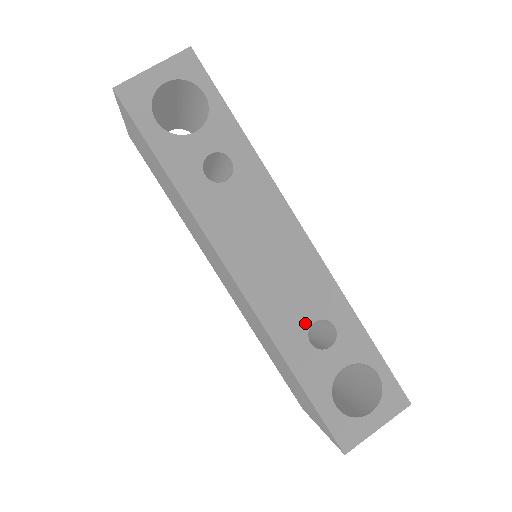
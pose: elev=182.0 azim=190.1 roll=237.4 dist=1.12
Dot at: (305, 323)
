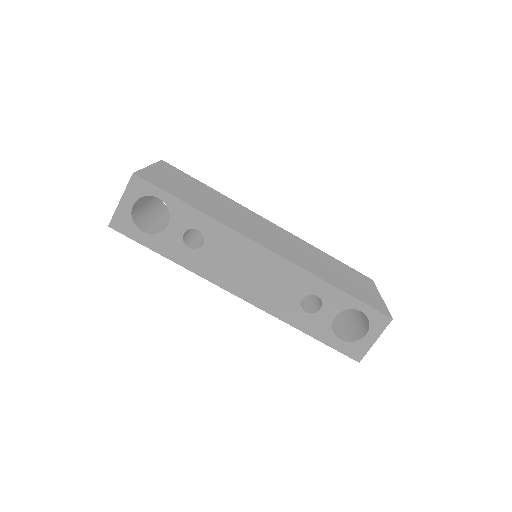
Dot at: (297, 302)
